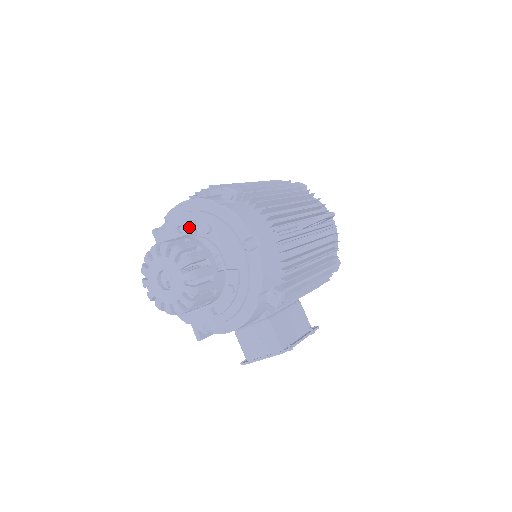
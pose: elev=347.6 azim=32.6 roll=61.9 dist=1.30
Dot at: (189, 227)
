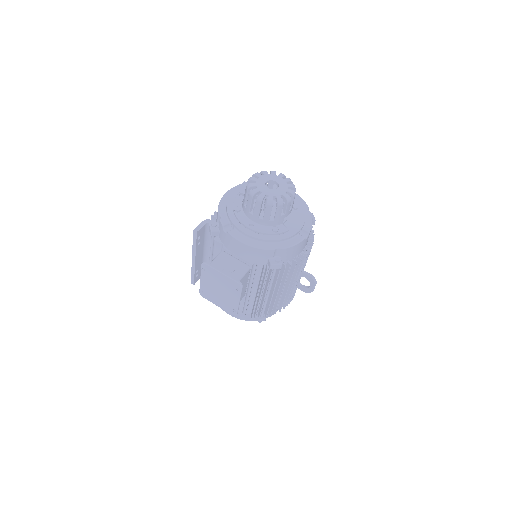
Dot at: occluded
